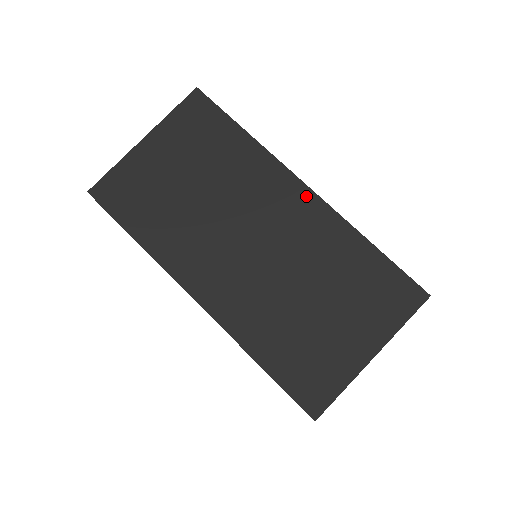
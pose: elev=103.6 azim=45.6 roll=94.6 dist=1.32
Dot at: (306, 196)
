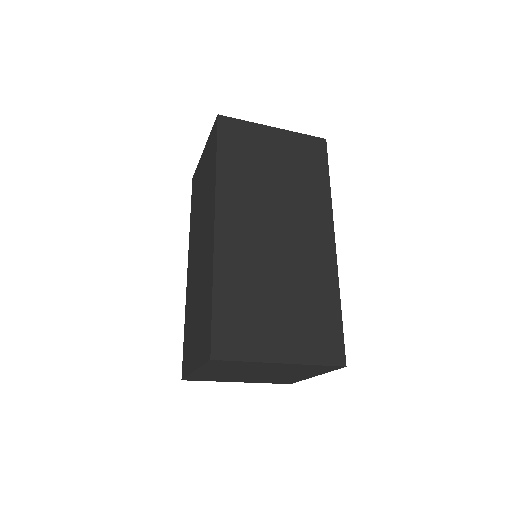
Dot at: (329, 244)
